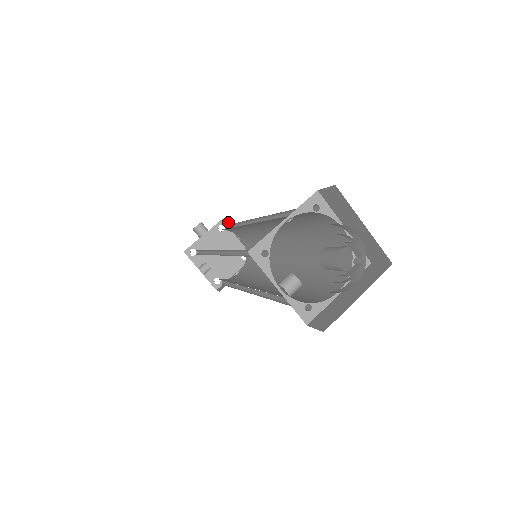
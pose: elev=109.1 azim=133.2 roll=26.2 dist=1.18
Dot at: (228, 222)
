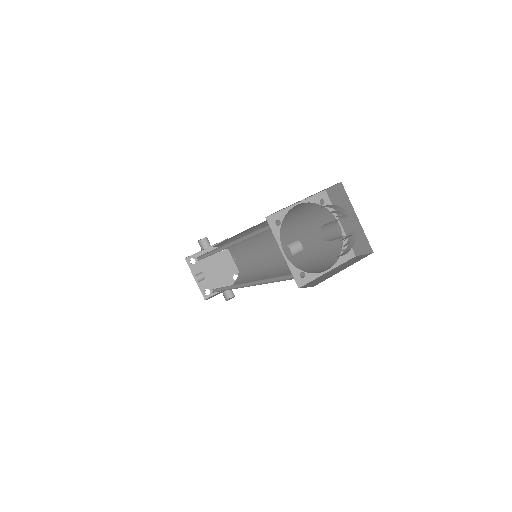
Dot at: occluded
